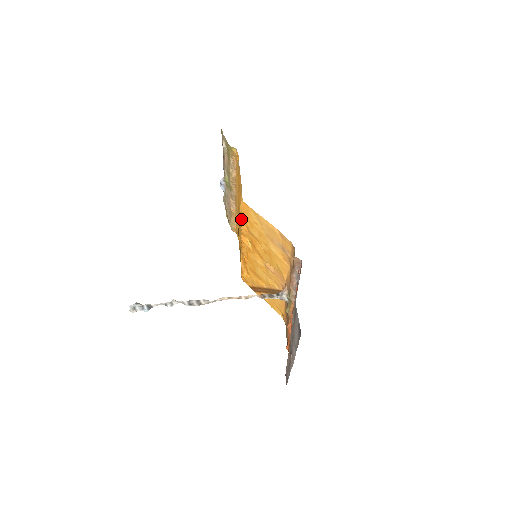
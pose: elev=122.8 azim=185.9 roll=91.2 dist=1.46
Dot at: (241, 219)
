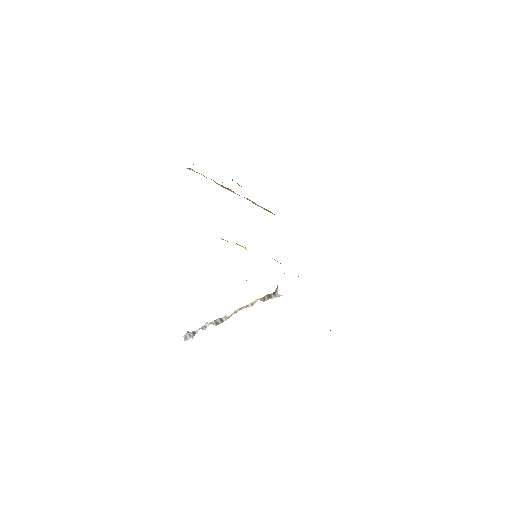
Dot at: occluded
